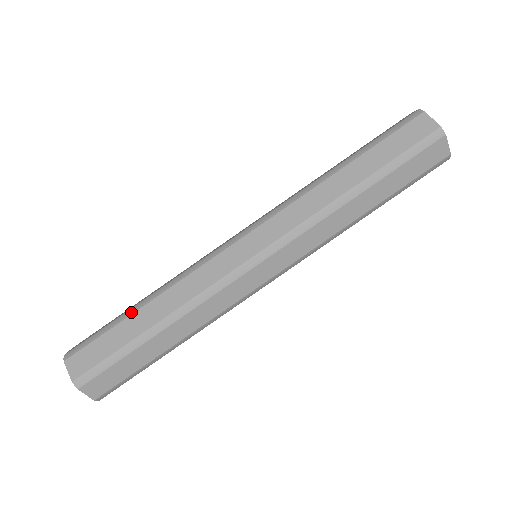
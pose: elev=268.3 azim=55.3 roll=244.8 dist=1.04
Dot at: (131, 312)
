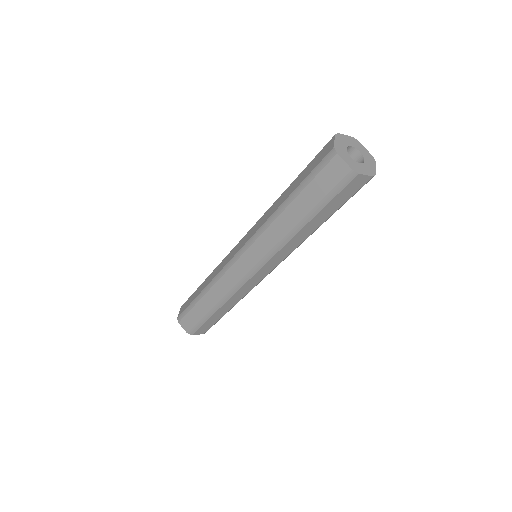
Dot at: (198, 300)
